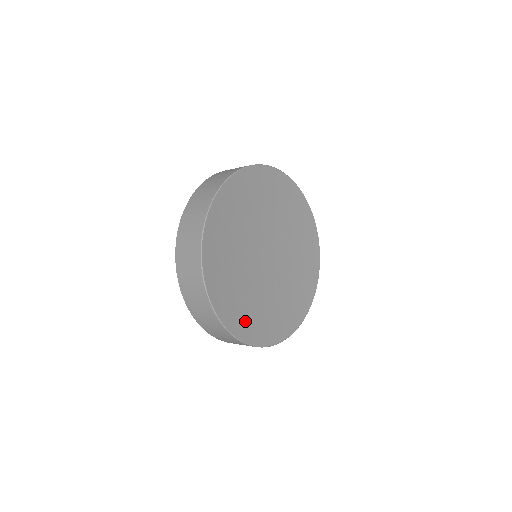
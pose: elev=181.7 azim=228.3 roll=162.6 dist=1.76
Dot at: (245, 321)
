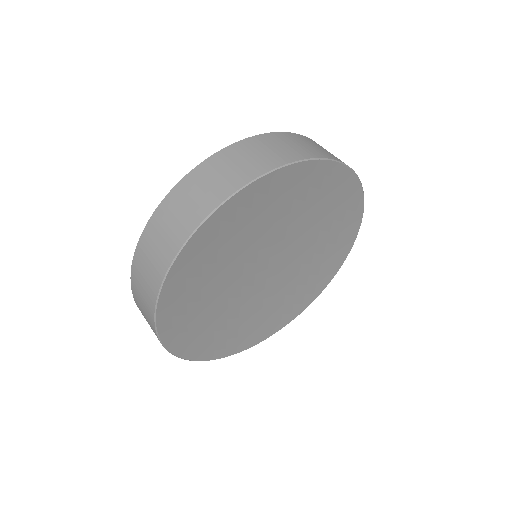
Dot at: (207, 341)
